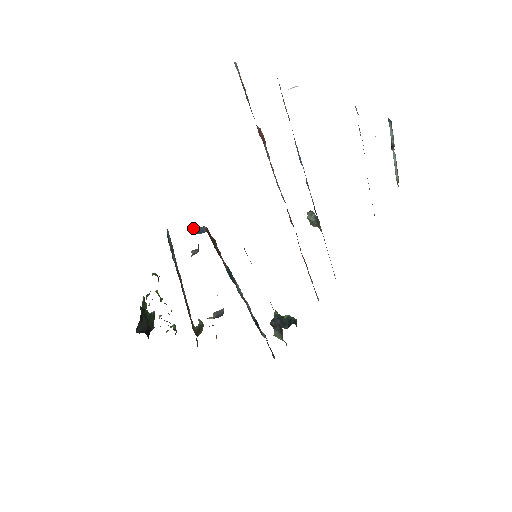
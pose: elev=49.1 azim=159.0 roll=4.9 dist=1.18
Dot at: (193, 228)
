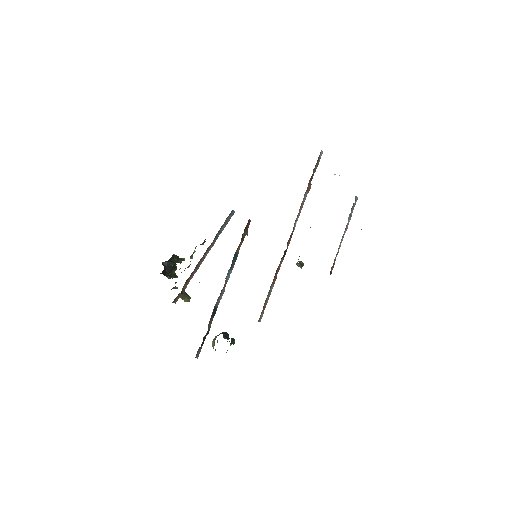
Dot at: occluded
